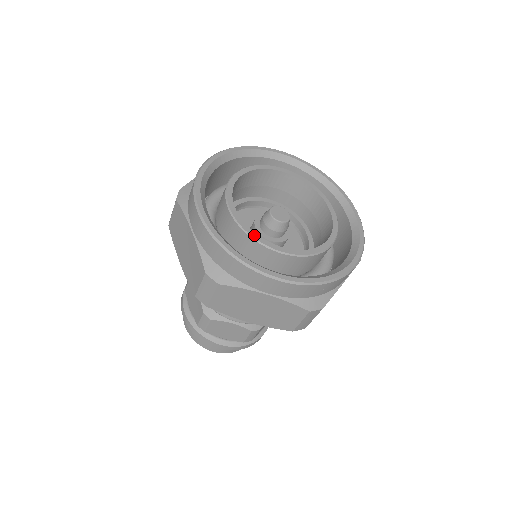
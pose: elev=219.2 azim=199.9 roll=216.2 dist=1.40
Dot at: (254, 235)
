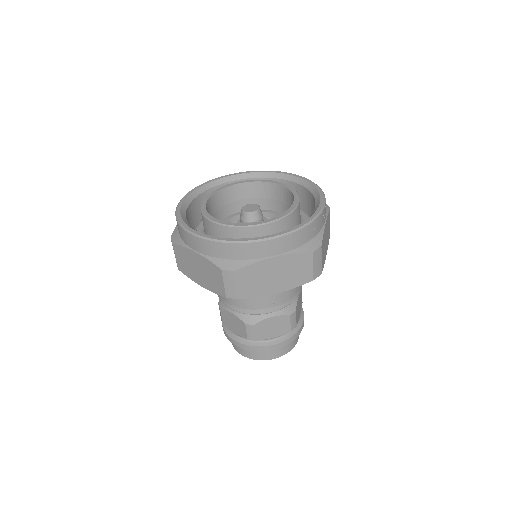
Dot at: (239, 224)
